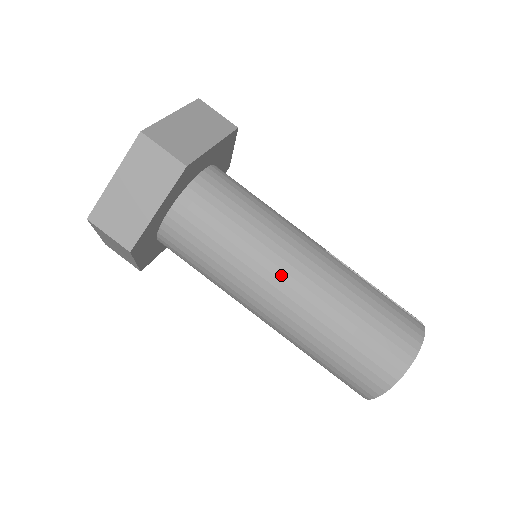
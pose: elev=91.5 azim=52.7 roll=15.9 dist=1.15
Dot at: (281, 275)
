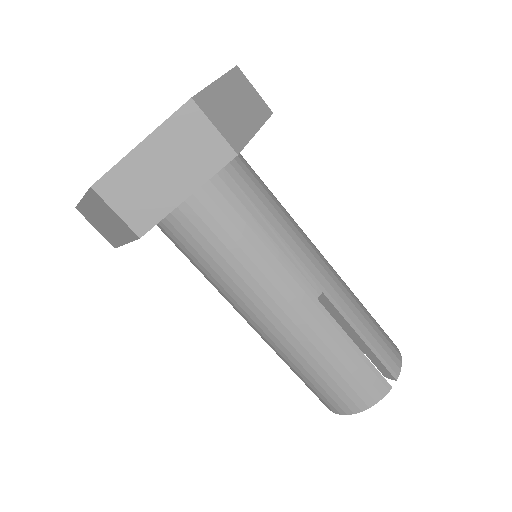
Dot at: (251, 315)
